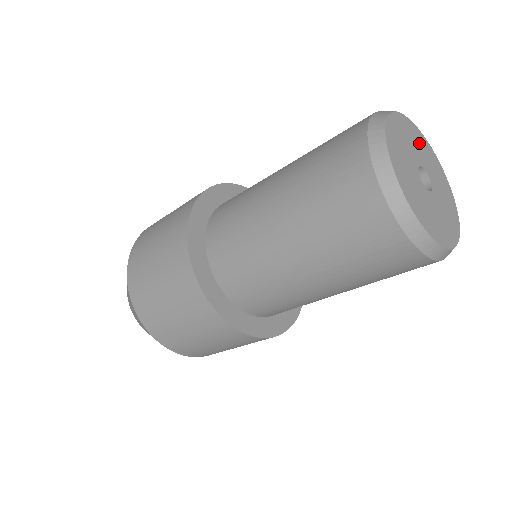
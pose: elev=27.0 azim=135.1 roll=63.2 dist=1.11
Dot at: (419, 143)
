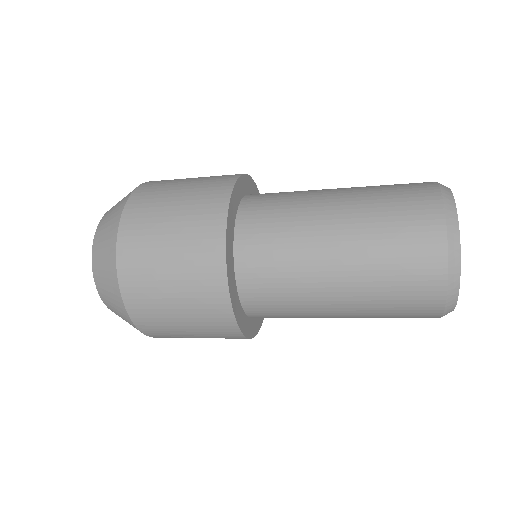
Dot at: occluded
